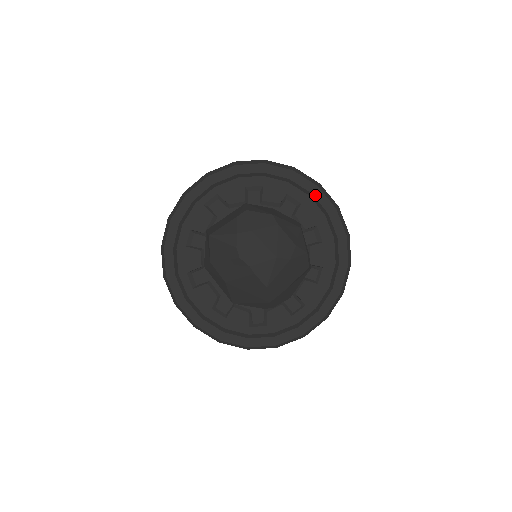
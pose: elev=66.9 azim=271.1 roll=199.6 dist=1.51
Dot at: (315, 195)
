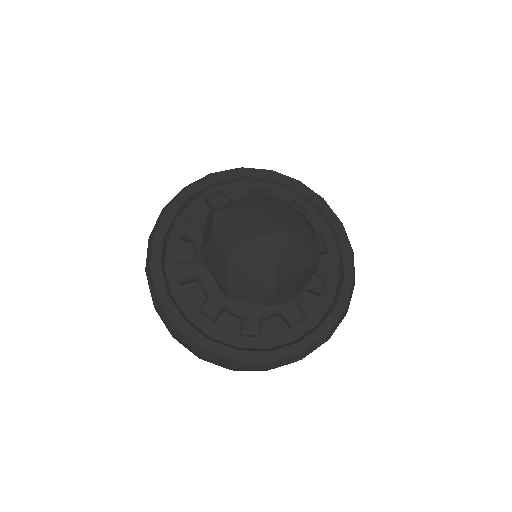
Dot at: (321, 206)
